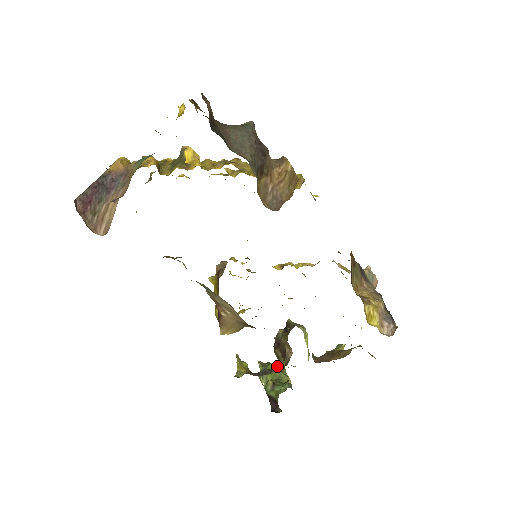
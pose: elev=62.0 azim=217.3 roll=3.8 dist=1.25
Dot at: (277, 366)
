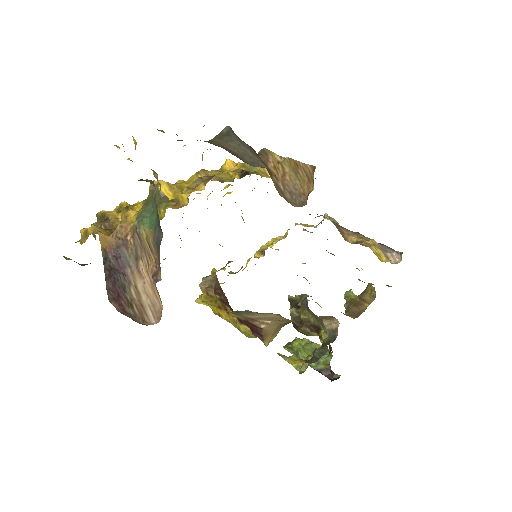
Dot at: (300, 341)
